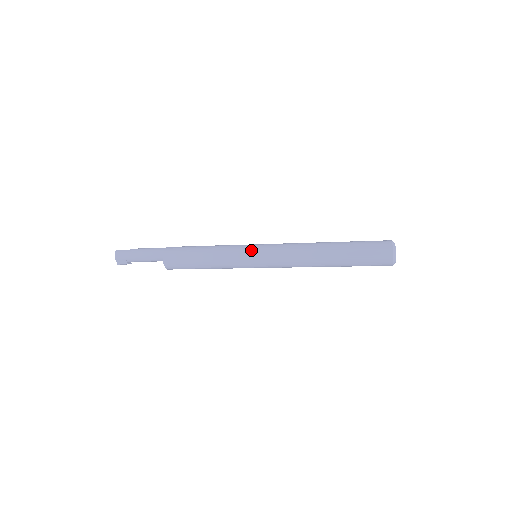
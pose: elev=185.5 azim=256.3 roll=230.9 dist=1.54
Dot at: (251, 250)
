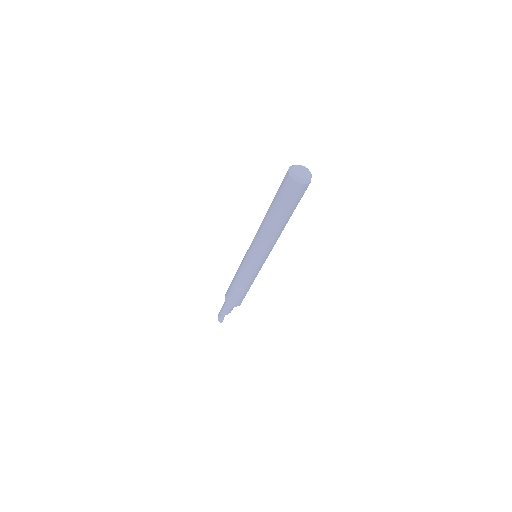
Dot at: occluded
